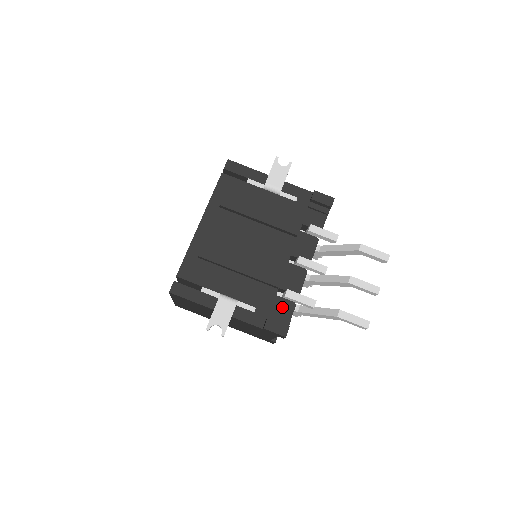
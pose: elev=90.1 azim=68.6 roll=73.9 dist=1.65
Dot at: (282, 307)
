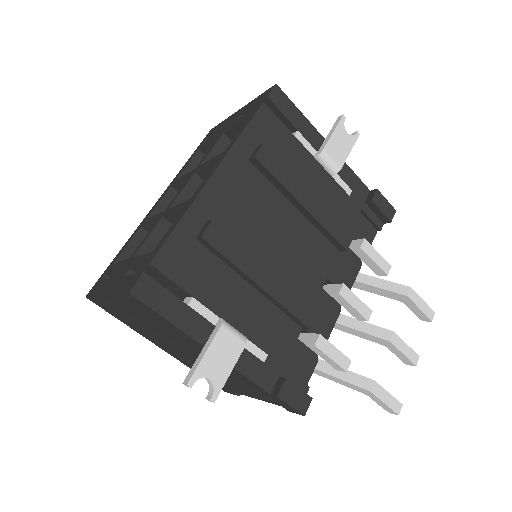
Dot at: (301, 360)
